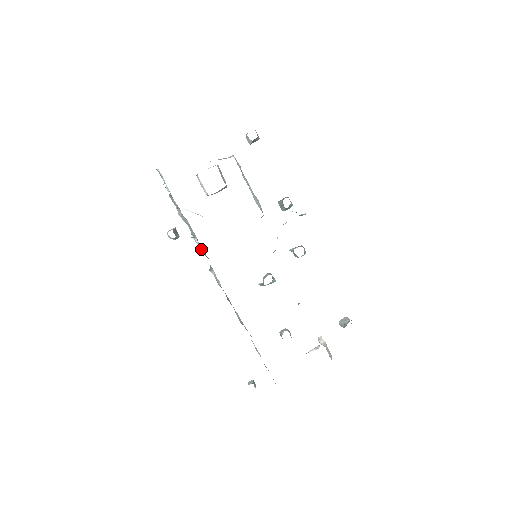
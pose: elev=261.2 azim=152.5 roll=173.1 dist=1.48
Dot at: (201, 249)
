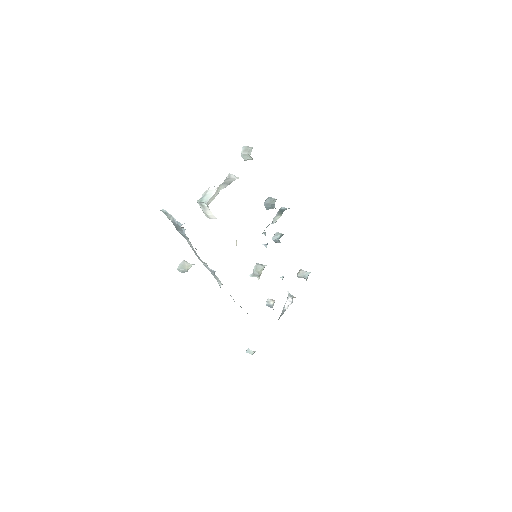
Dot at: (211, 270)
